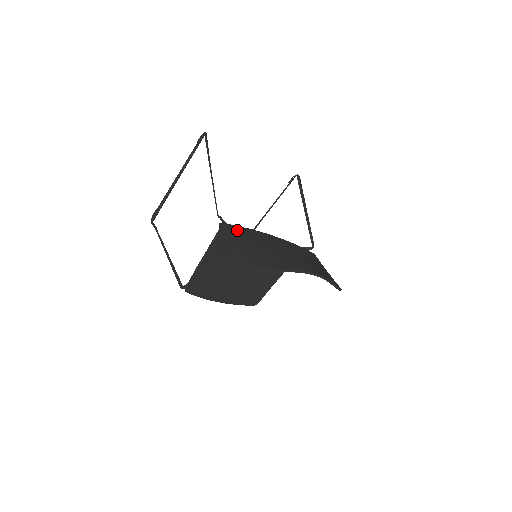
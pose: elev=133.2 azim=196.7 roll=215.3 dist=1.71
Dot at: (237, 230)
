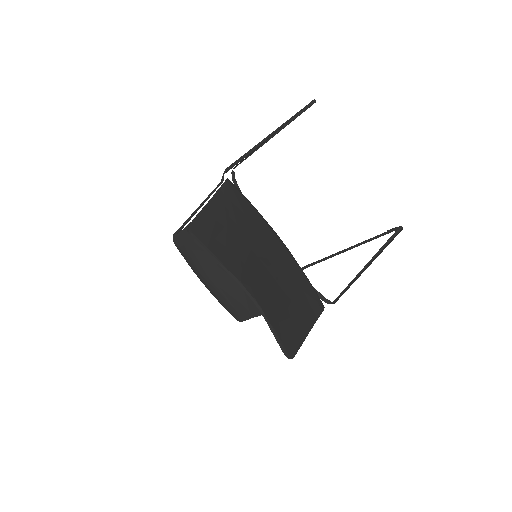
Dot at: (234, 196)
